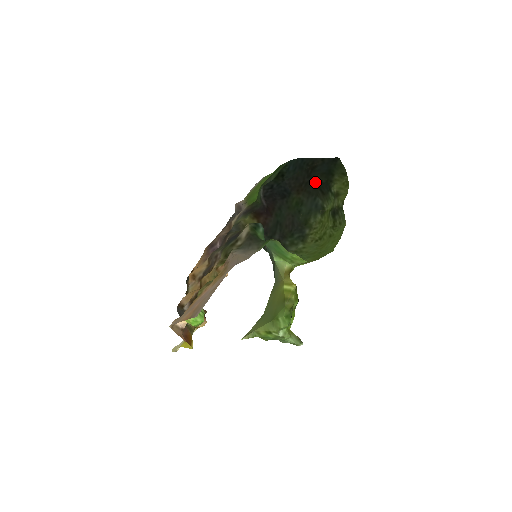
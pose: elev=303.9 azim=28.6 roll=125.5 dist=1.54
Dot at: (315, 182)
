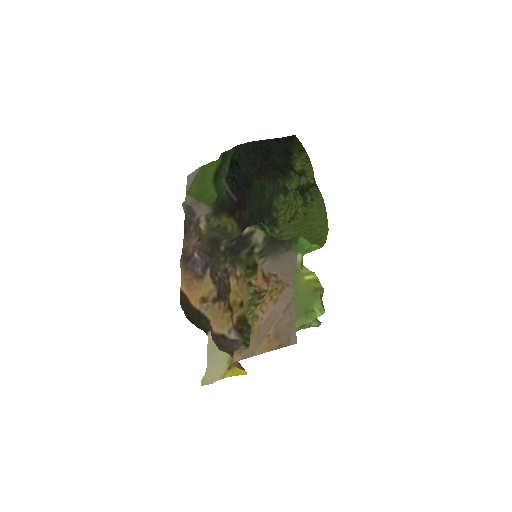
Dot at: (274, 164)
